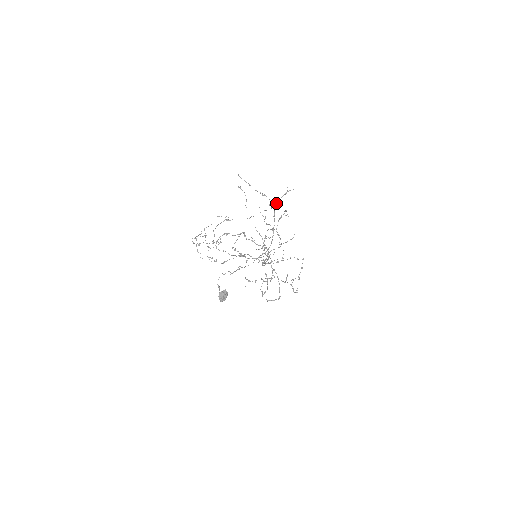
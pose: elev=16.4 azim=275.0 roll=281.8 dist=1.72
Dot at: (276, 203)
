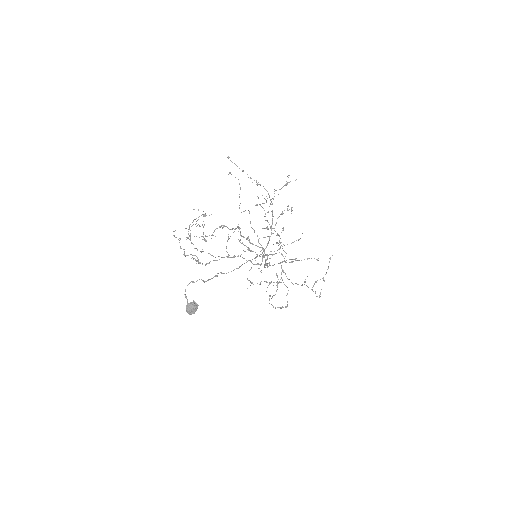
Dot at: occluded
